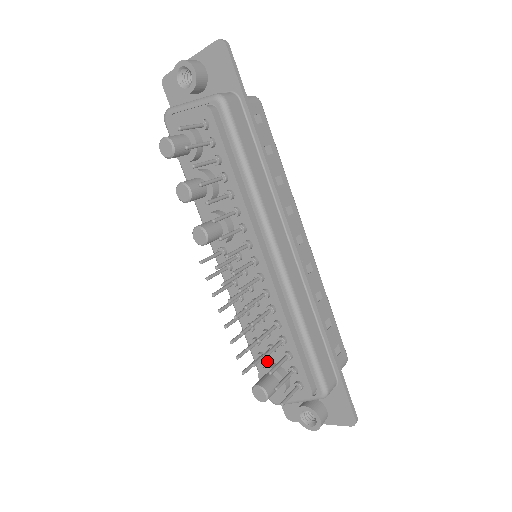
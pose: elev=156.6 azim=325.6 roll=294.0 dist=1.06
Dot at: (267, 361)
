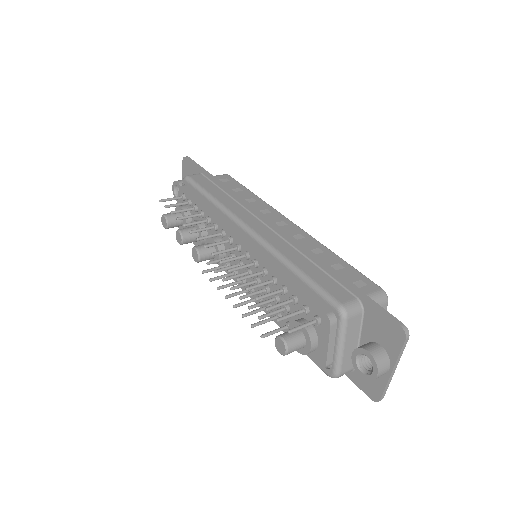
Dot at: occluded
